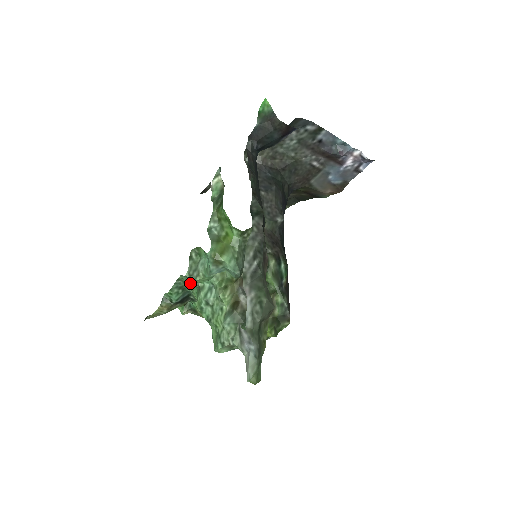
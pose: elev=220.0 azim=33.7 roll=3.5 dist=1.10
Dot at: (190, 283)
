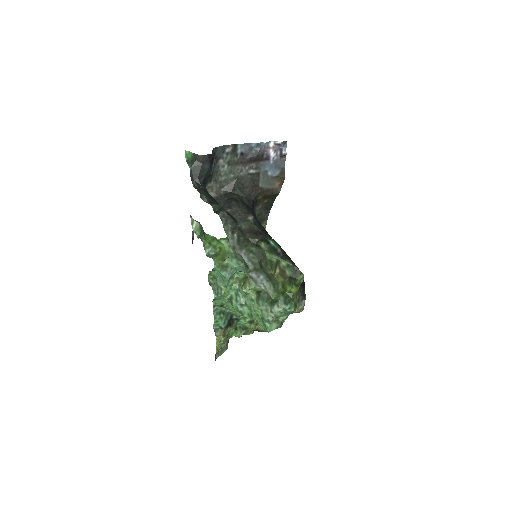
Dot at: (223, 303)
